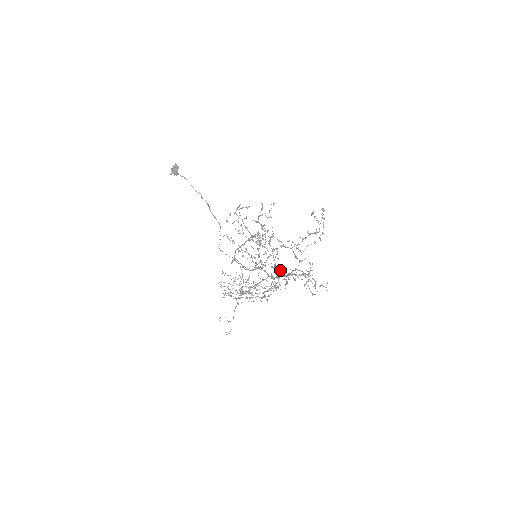
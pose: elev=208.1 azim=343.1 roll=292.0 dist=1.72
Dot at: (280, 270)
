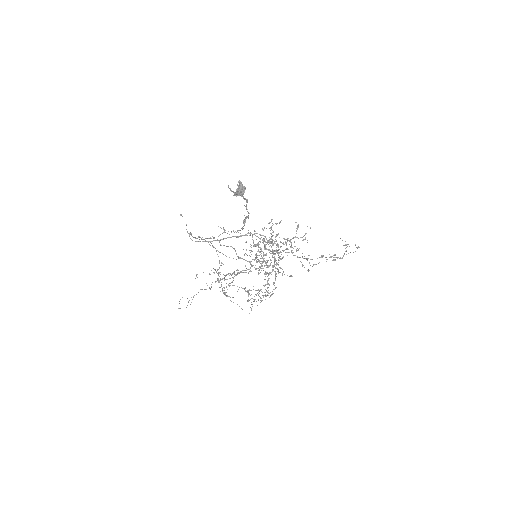
Dot at: (280, 272)
